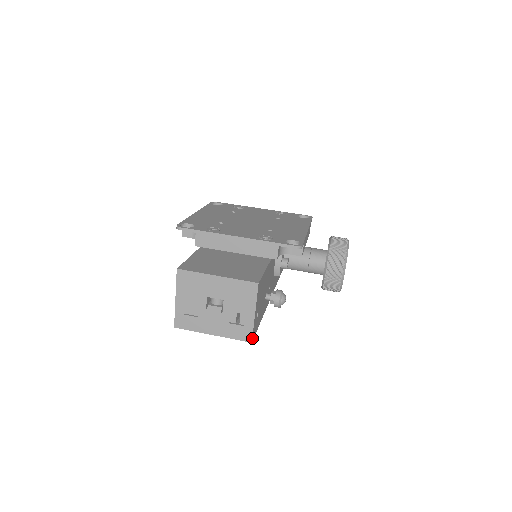
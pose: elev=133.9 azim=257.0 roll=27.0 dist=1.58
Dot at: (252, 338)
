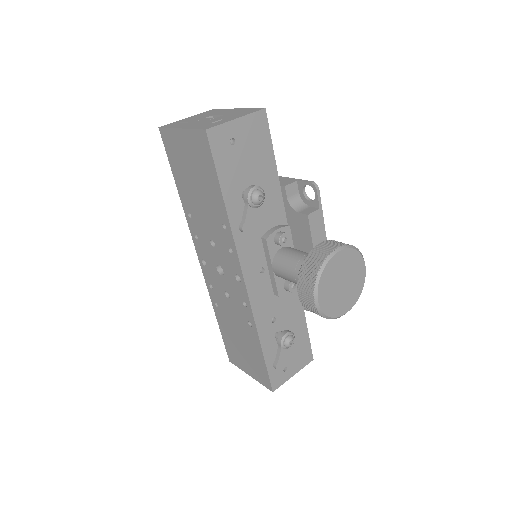
Dot at: (210, 129)
